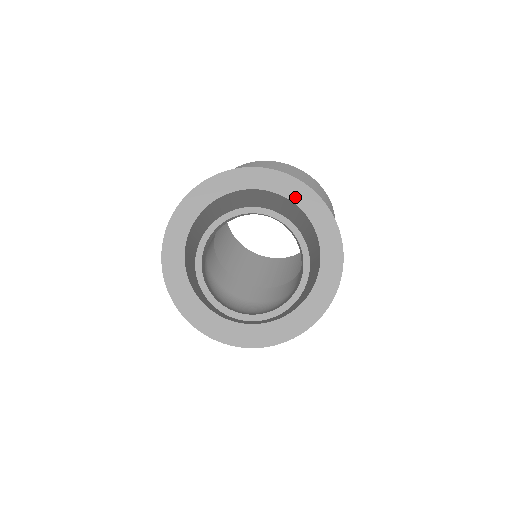
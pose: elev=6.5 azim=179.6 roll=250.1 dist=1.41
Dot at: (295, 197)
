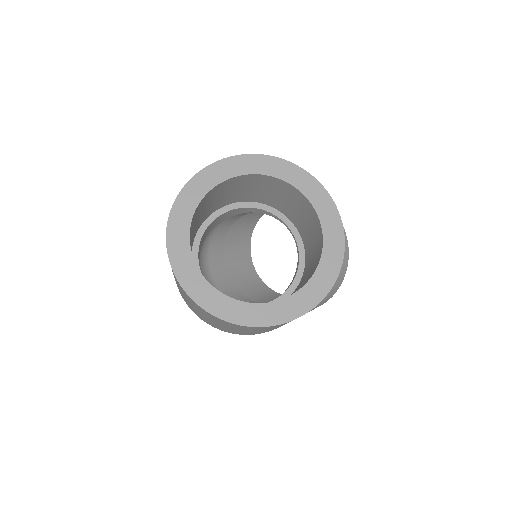
Dot at: (327, 225)
